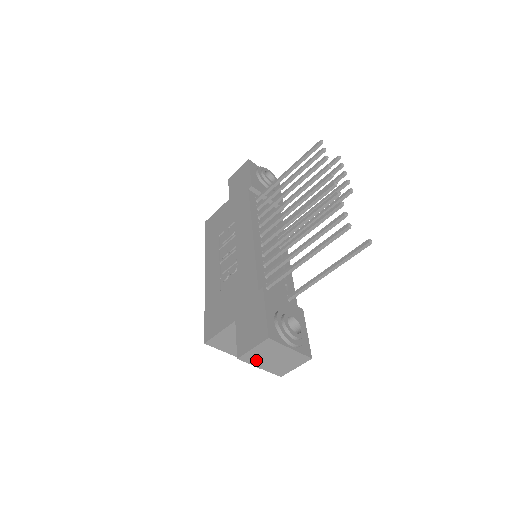
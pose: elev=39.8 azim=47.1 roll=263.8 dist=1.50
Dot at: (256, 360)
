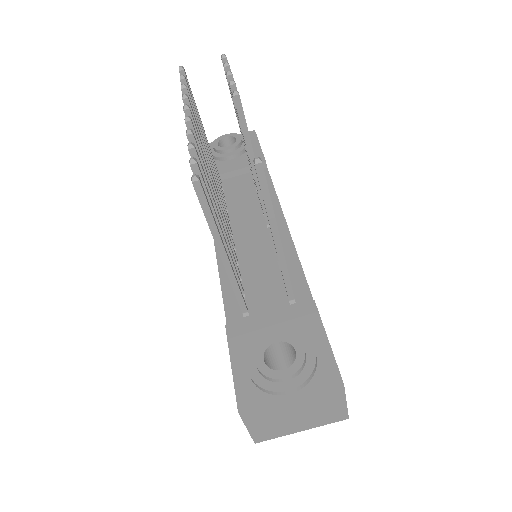
Dot at: (278, 430)
